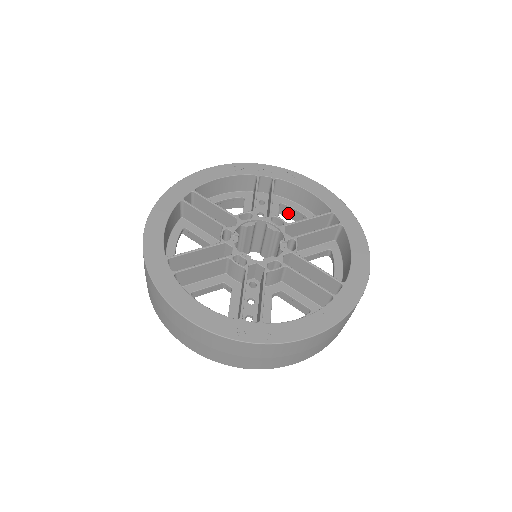
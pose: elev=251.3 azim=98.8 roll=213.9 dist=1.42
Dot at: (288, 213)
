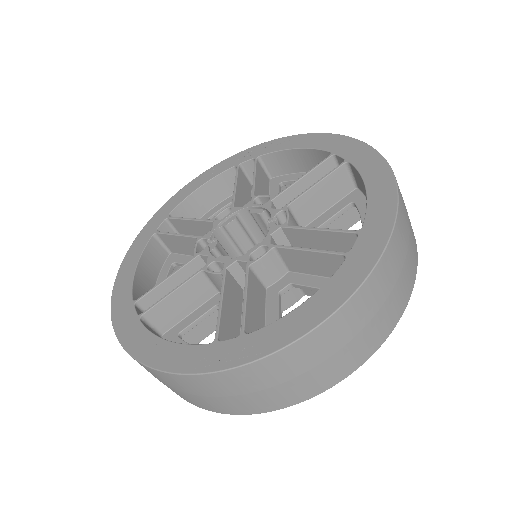
Dot at: occluded
